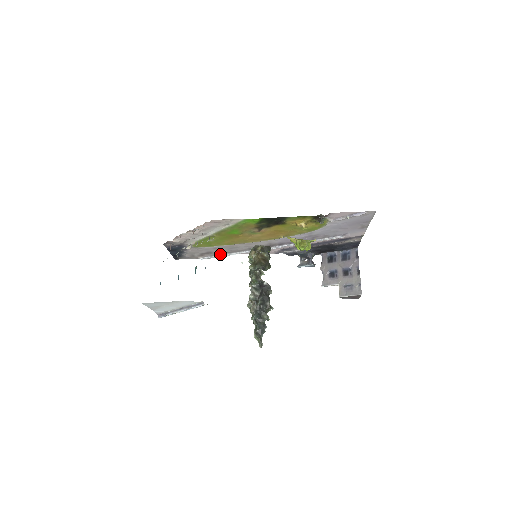
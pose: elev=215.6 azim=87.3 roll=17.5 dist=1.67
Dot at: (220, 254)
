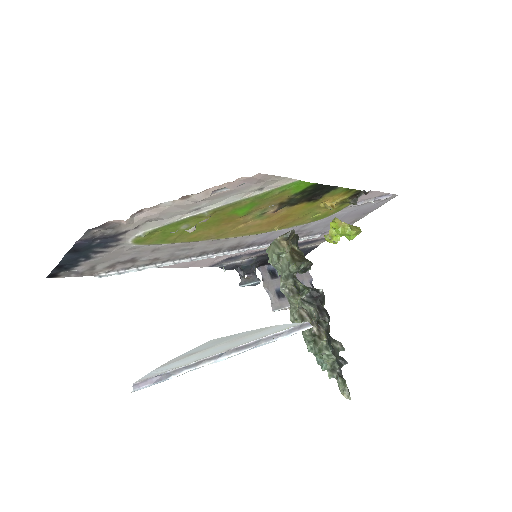
Dot at: (144, 264)
